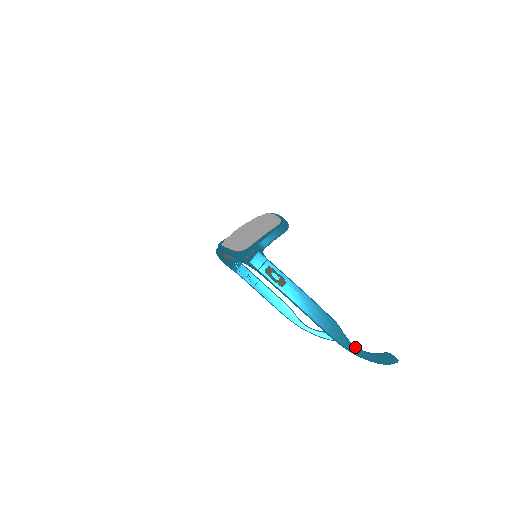
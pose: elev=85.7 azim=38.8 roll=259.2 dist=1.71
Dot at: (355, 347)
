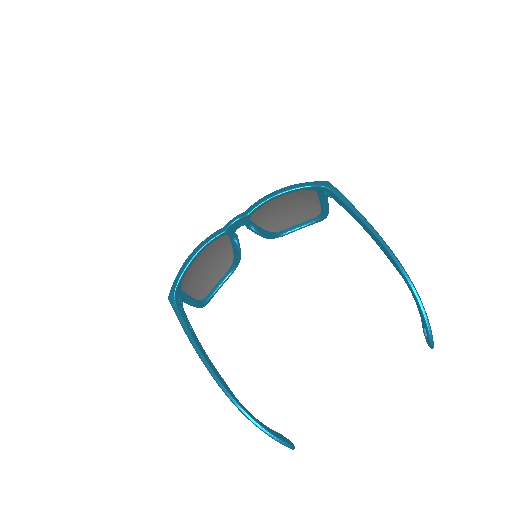
Dot at: occluded
